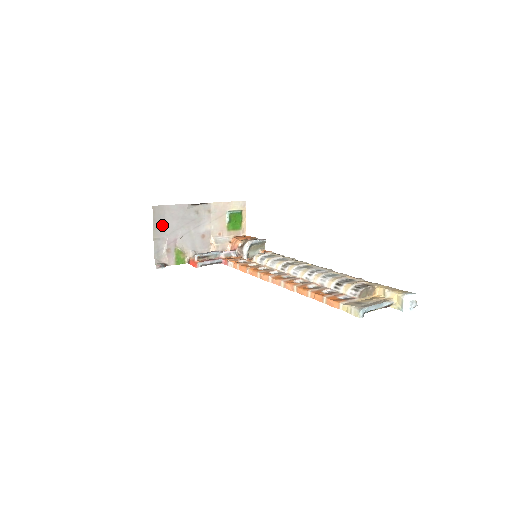
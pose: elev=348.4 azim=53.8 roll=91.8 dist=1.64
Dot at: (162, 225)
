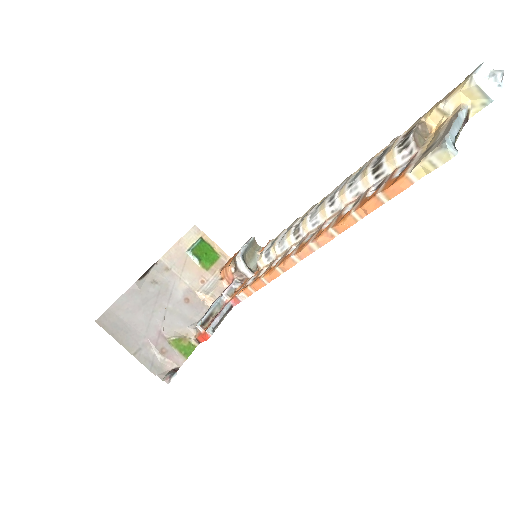
Dot at: (127, 331)
